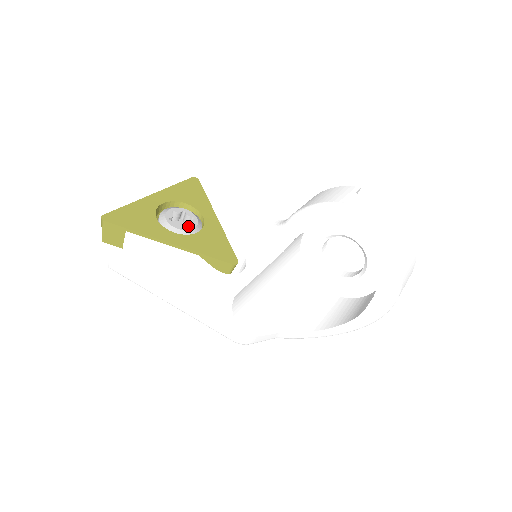
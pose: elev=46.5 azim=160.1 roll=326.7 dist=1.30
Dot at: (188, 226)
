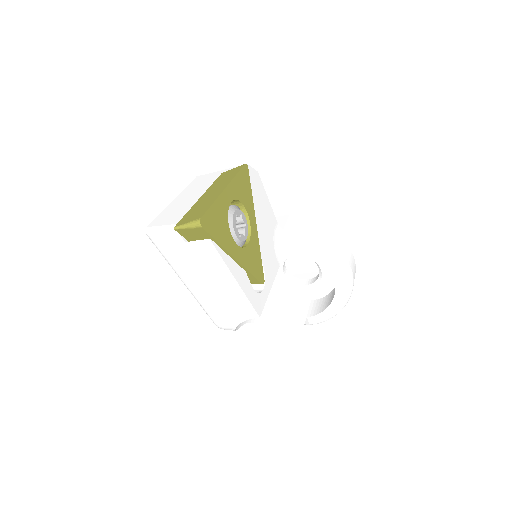
Dot at: (244, 236)
